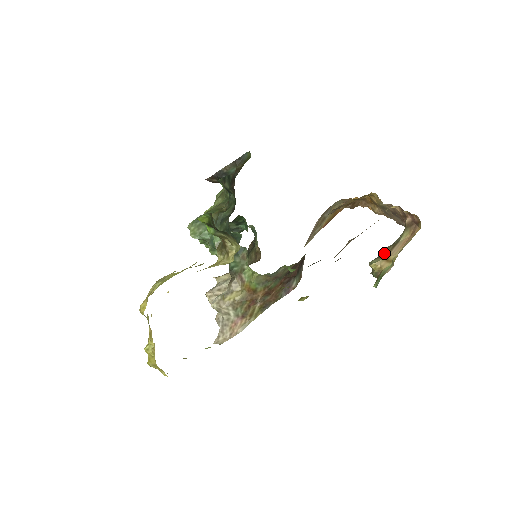
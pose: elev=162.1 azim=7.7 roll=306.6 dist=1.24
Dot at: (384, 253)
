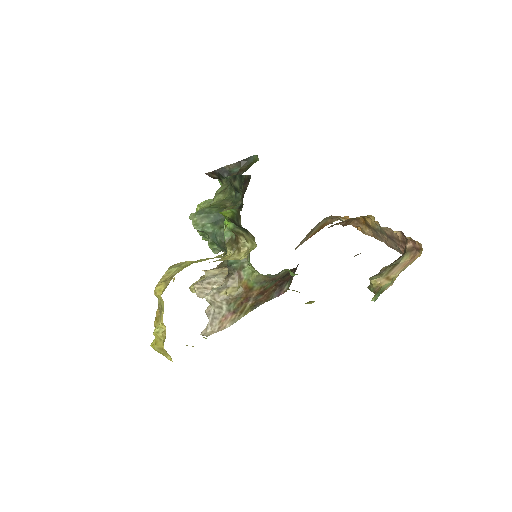
Dot at: (384, 271)
